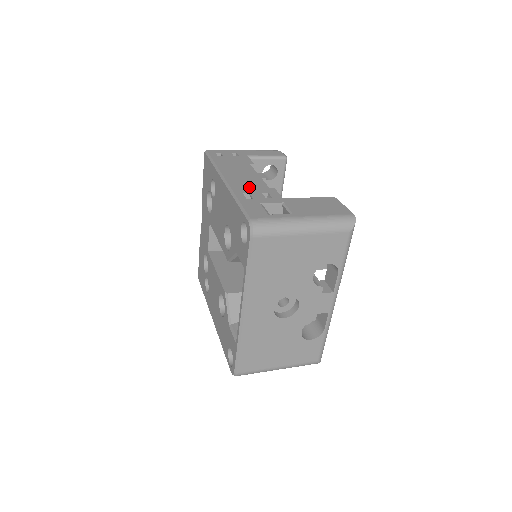
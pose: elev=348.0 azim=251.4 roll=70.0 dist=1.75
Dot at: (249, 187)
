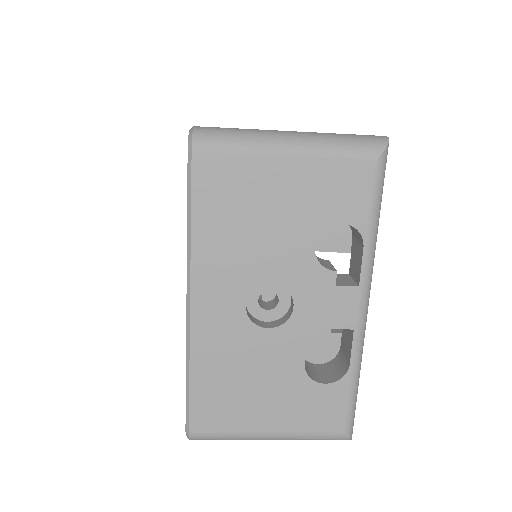
Dot at: occluded
